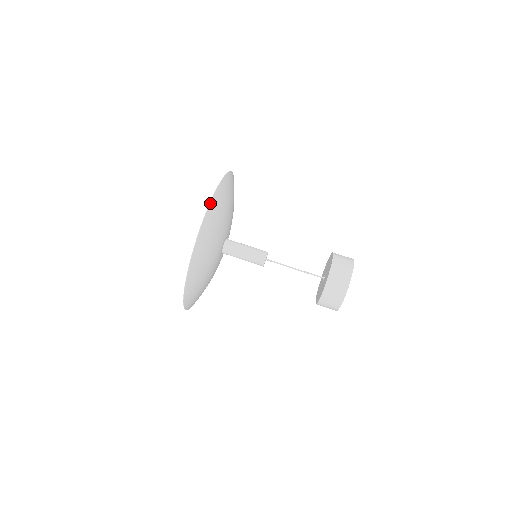
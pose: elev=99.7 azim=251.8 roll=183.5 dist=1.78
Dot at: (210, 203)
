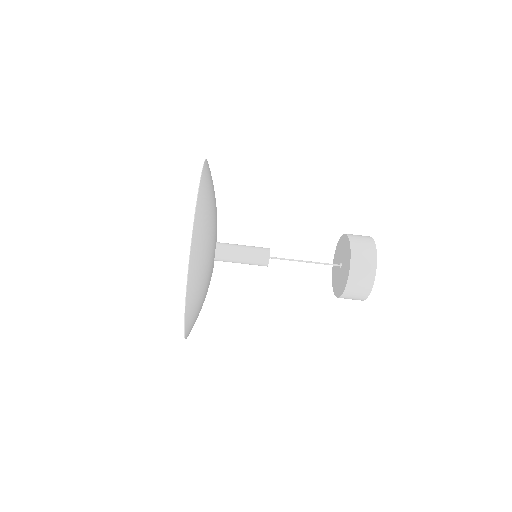
Dot at: (185, 315)
